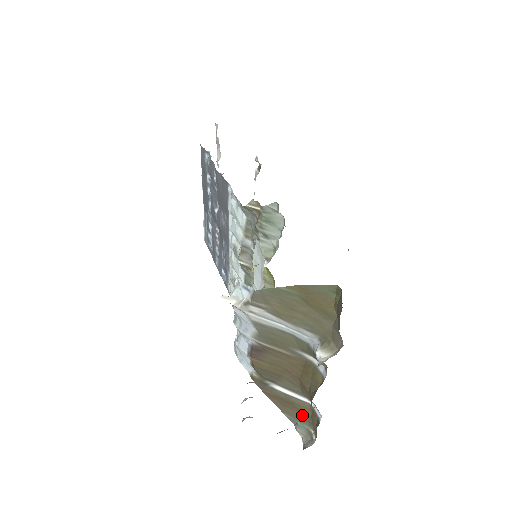
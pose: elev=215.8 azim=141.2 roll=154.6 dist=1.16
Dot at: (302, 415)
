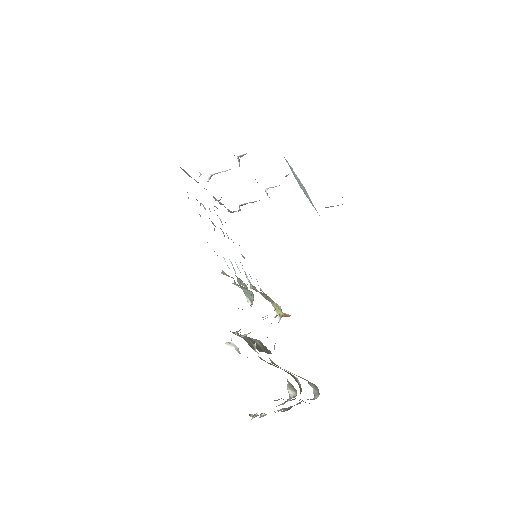
Dot at: occluded
